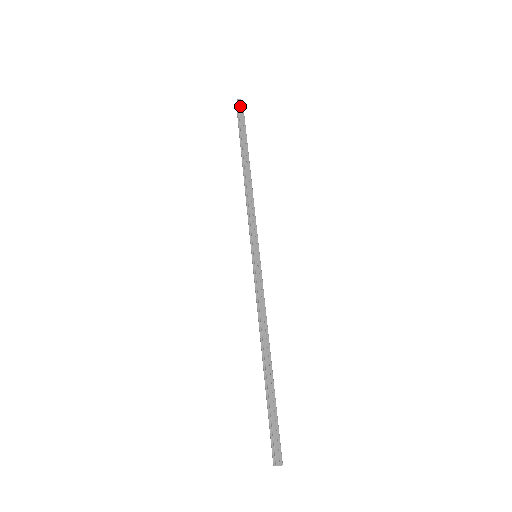
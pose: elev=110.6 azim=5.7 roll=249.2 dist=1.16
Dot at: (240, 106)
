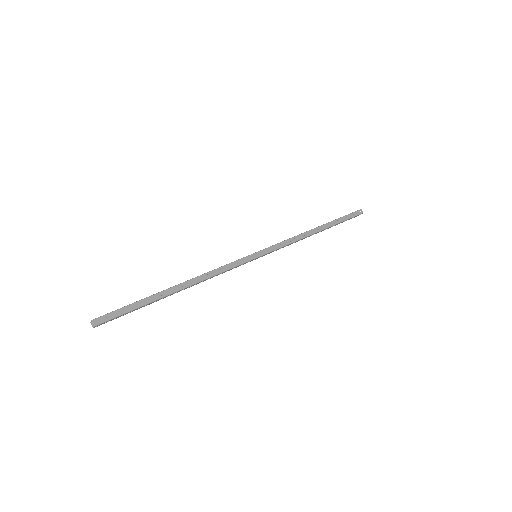
Dot at: (358, 212)
